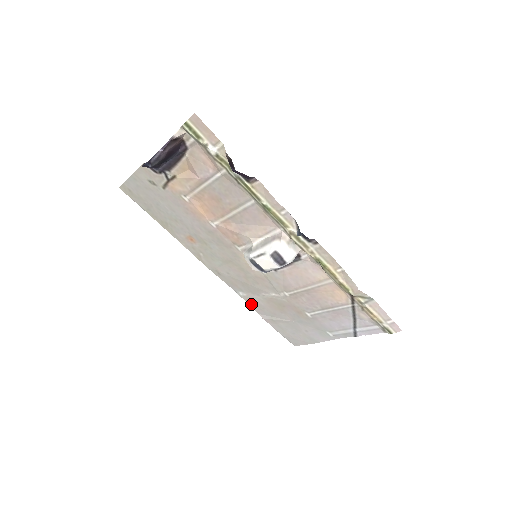
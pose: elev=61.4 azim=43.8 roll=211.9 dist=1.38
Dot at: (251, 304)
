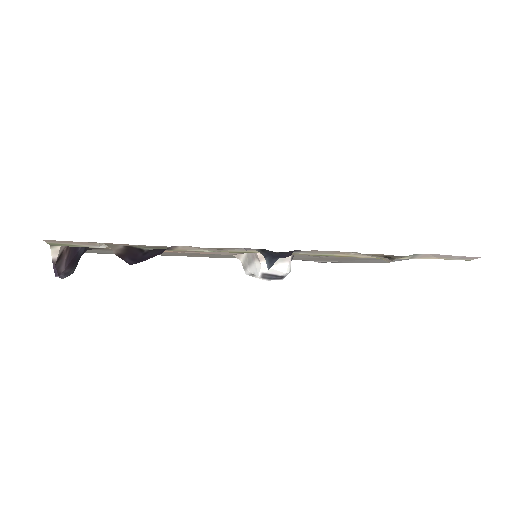
Dot at: occluded
